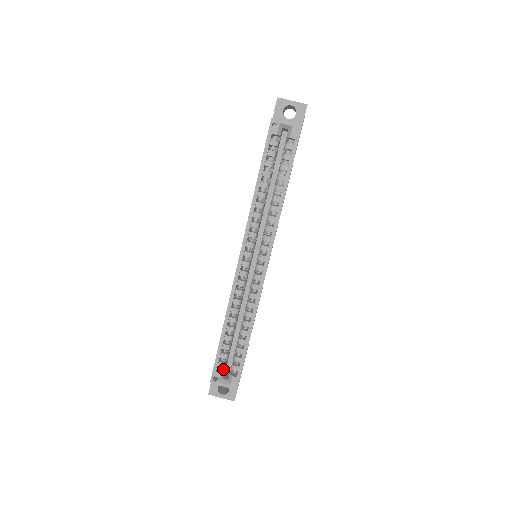
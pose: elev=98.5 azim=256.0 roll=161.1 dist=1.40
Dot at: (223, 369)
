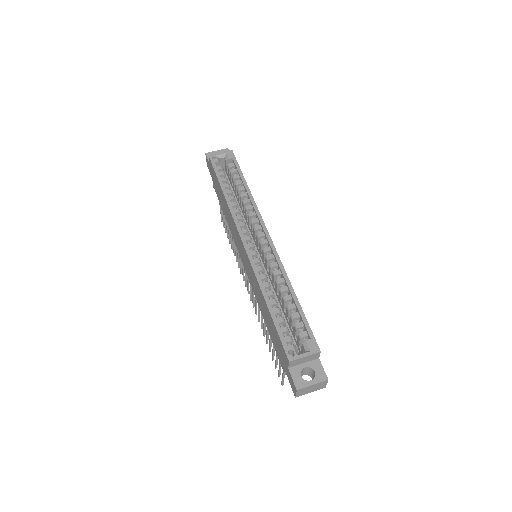
Dot at: occluded
